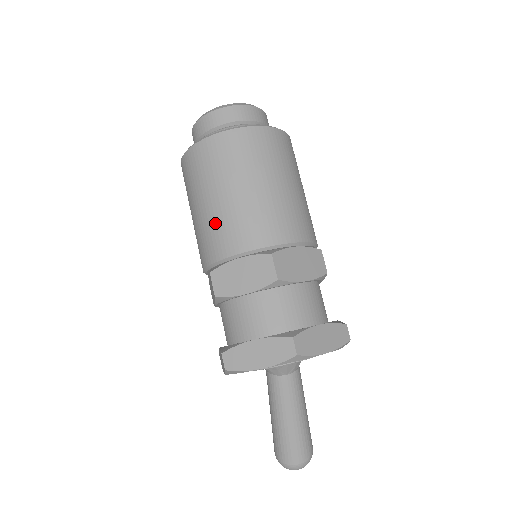
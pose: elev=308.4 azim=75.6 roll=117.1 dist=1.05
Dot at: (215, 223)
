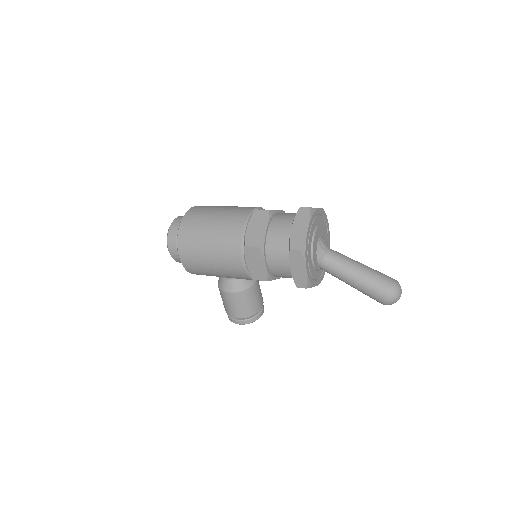
Dot at: (222, 233)
